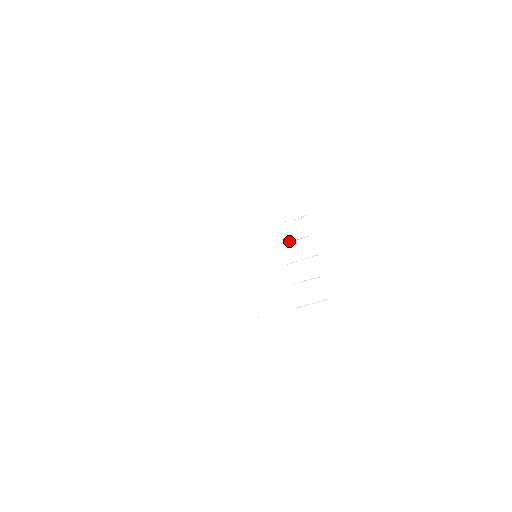
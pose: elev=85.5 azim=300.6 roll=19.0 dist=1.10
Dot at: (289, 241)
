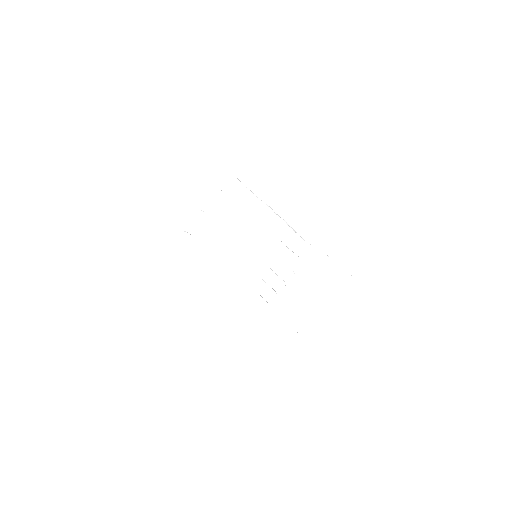
Dot at: occluded
